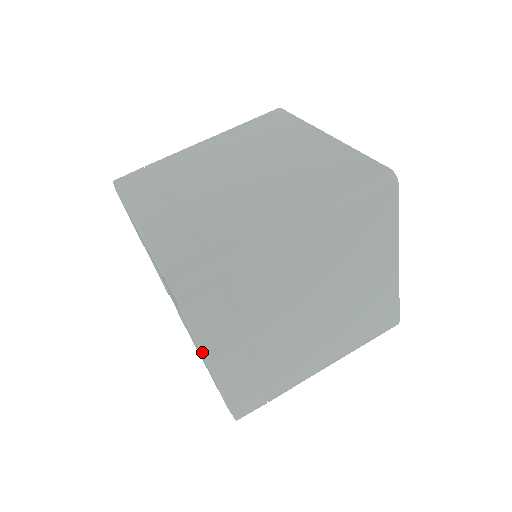
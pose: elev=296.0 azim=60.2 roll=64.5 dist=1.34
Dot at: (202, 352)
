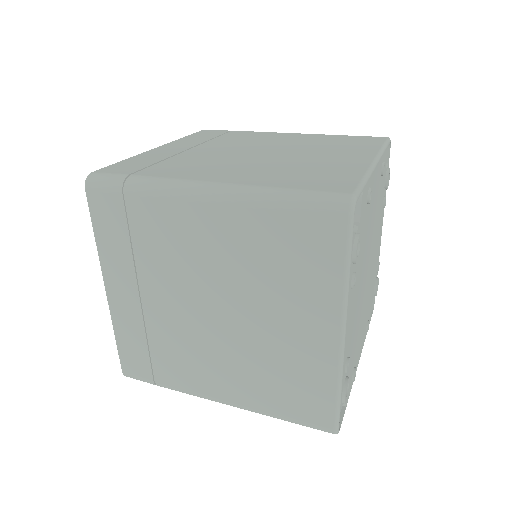
Dot at: (101, 266)
